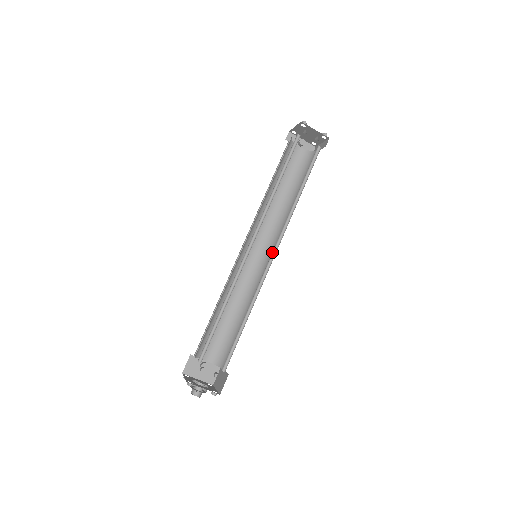
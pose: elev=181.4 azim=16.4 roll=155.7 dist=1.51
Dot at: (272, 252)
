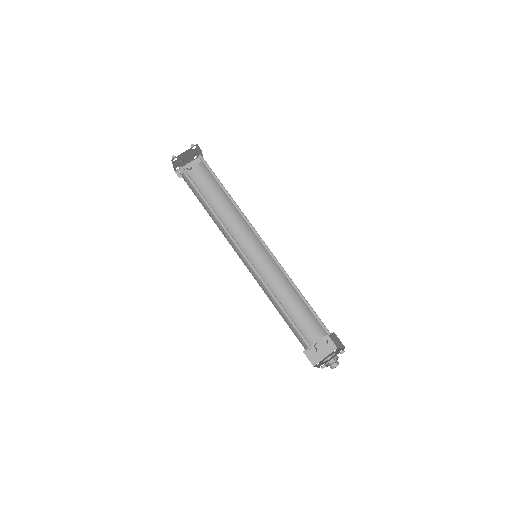
Dot at: occluded
